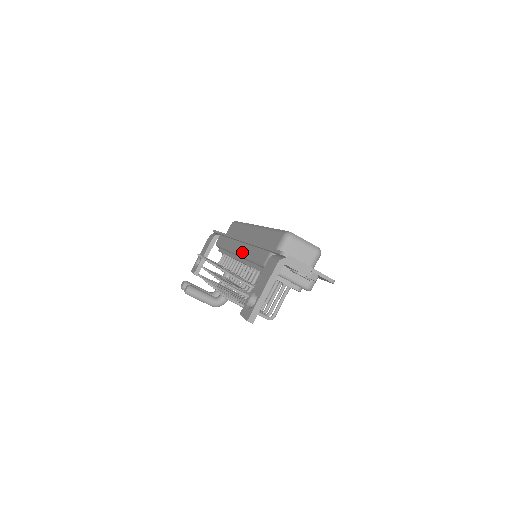
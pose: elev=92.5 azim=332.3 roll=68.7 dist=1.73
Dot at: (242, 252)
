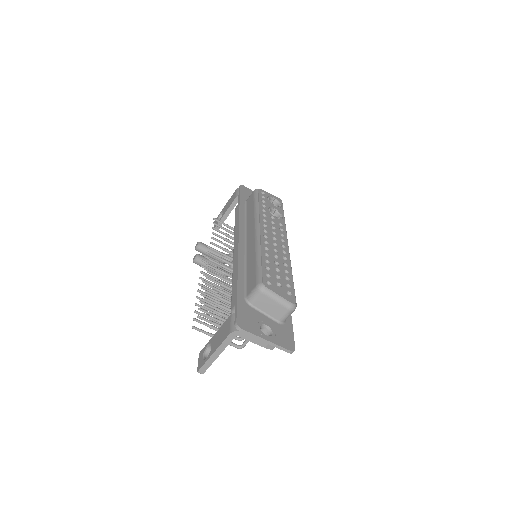
Dot at: (234, 261)
